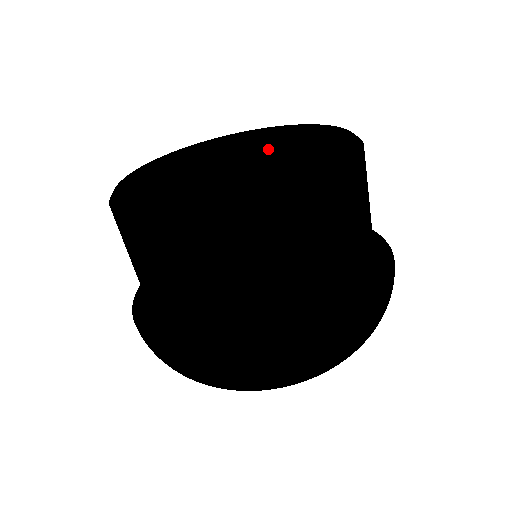
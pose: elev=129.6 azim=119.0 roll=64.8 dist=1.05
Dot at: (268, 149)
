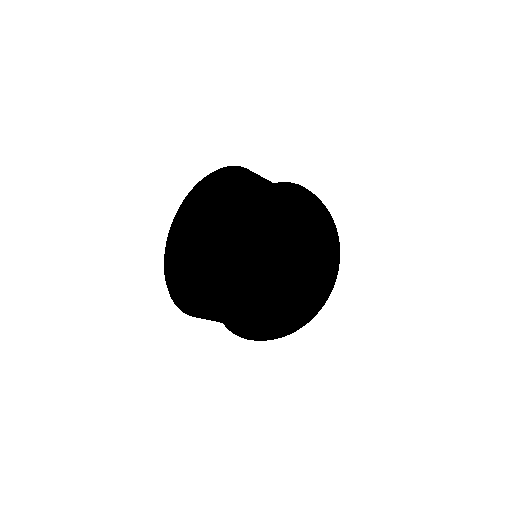
Dot at: (208, 192)
